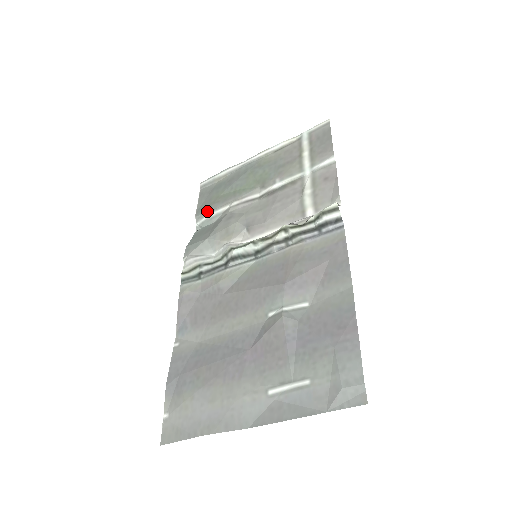
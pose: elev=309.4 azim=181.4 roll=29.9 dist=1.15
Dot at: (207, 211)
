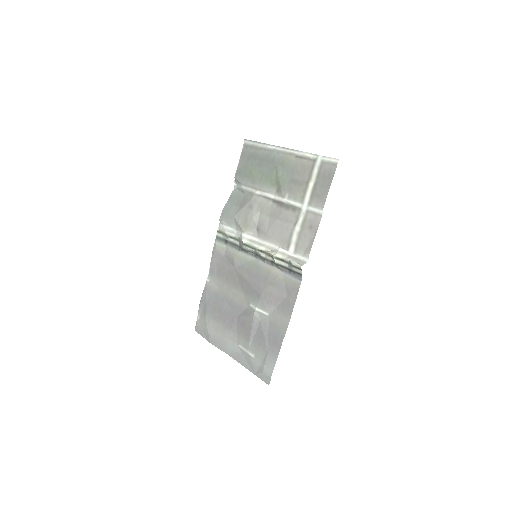
Dot at: (241, 181)
